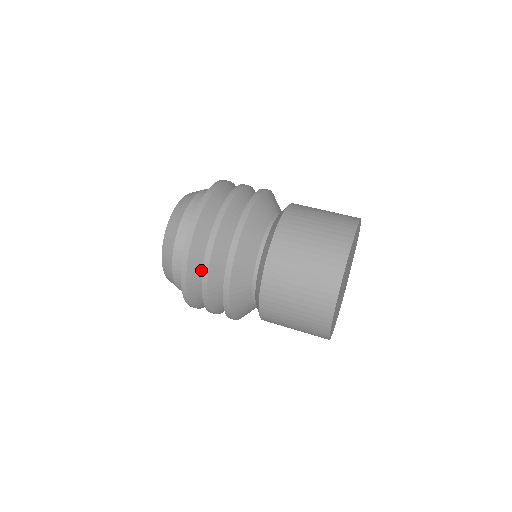
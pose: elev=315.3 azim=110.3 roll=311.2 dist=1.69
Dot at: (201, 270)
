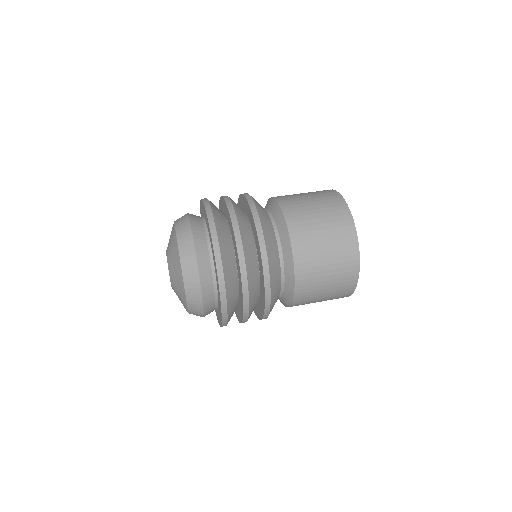
Dot at: (233, 285)
